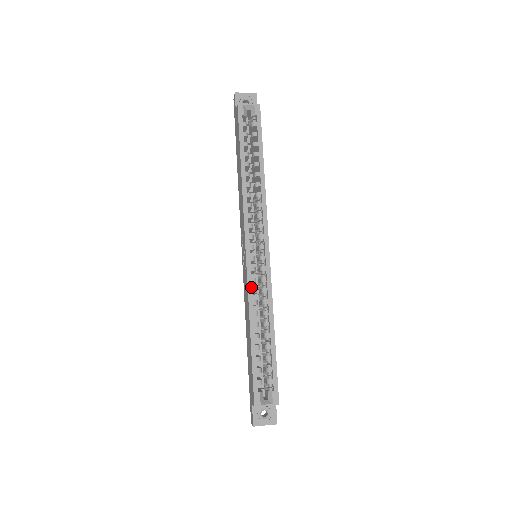
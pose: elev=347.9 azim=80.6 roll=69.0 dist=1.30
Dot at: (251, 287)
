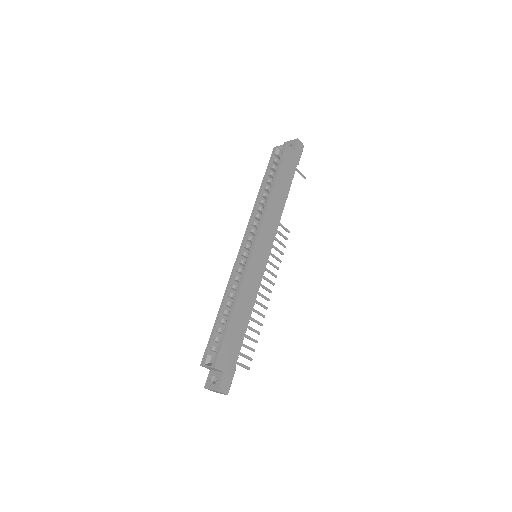
Dot at: (233, 274)
